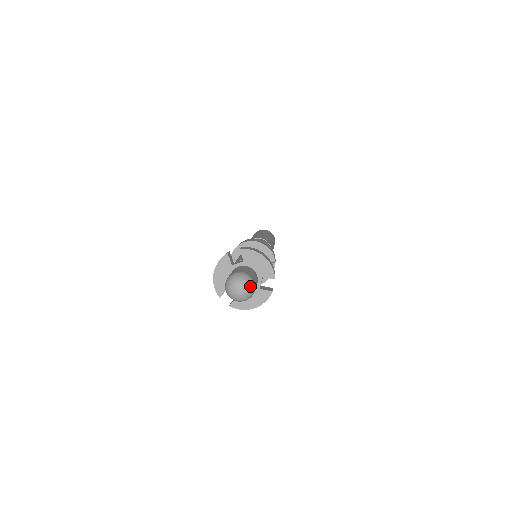
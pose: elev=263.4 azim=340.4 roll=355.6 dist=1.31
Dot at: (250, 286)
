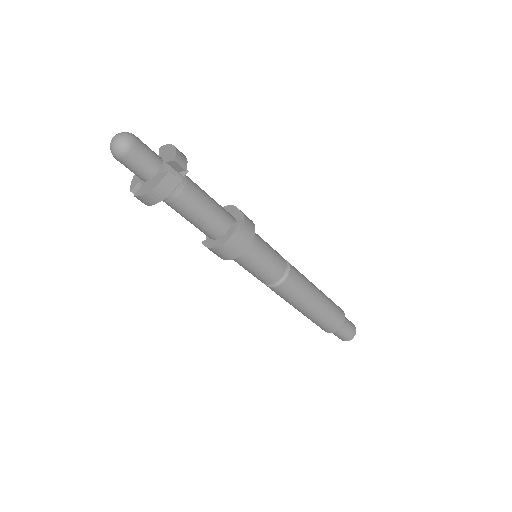
Dot at: (126, 136)
